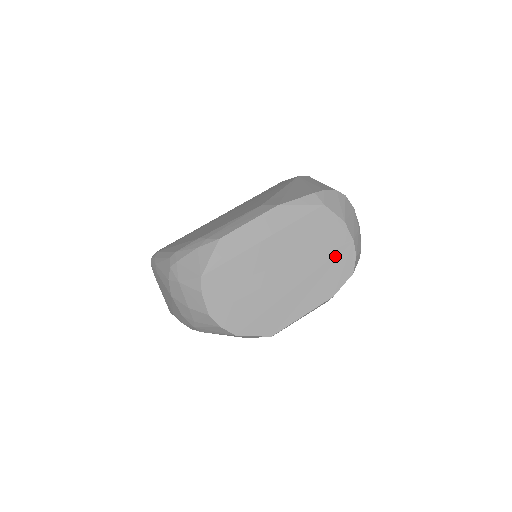
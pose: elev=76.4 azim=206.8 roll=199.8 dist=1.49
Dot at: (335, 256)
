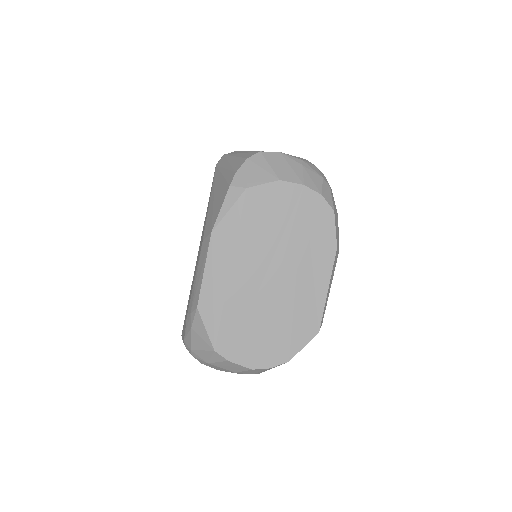
Dot at: (302, 216)
